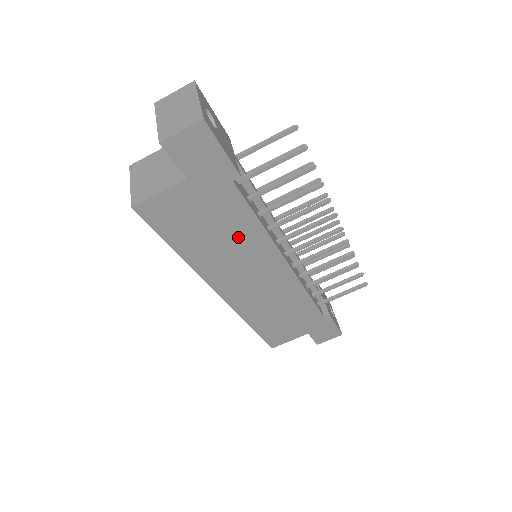
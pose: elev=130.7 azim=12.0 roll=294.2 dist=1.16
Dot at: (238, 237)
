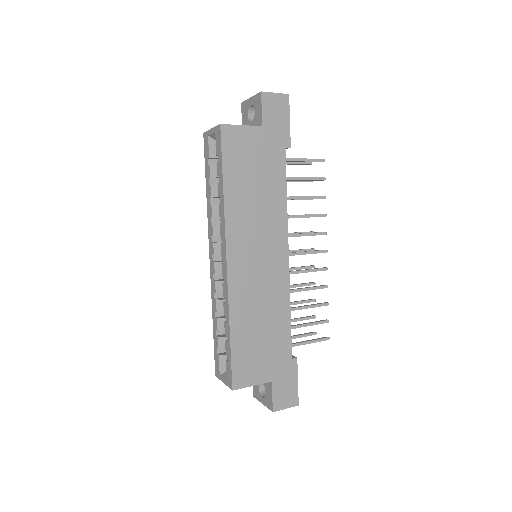
Dot at: (268, 200)
